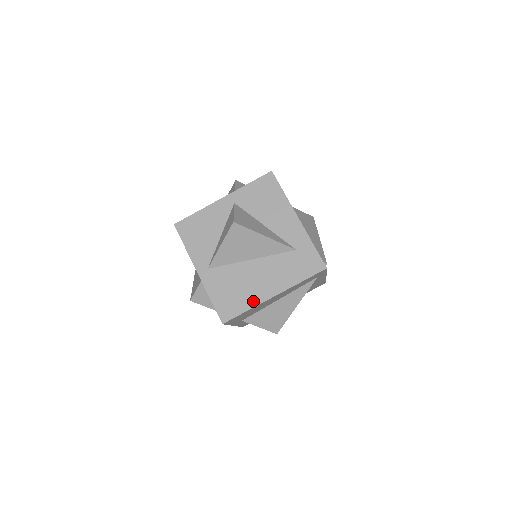
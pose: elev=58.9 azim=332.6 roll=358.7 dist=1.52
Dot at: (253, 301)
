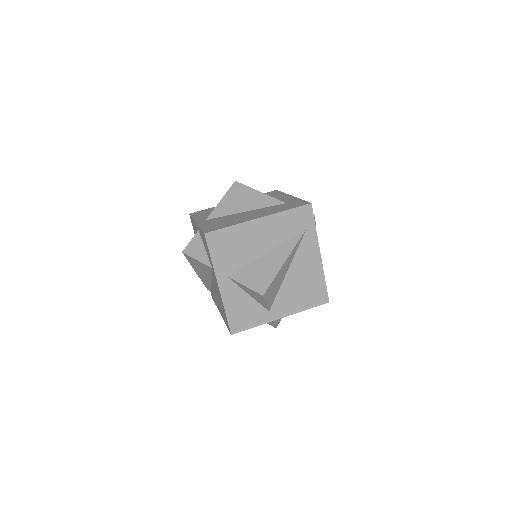
Dot at: (239, 222)
